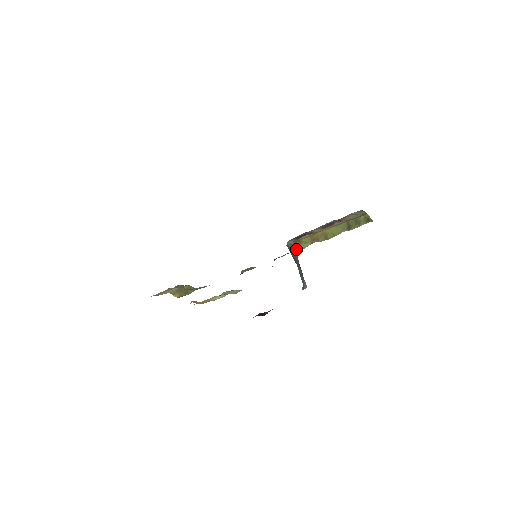
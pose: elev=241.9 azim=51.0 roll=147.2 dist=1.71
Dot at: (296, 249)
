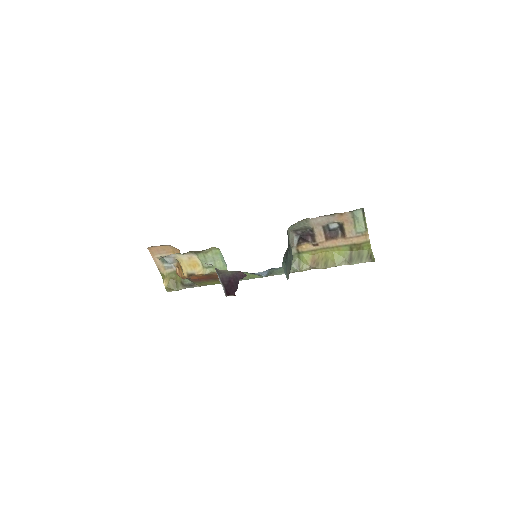
Dot at: (294, 267)
